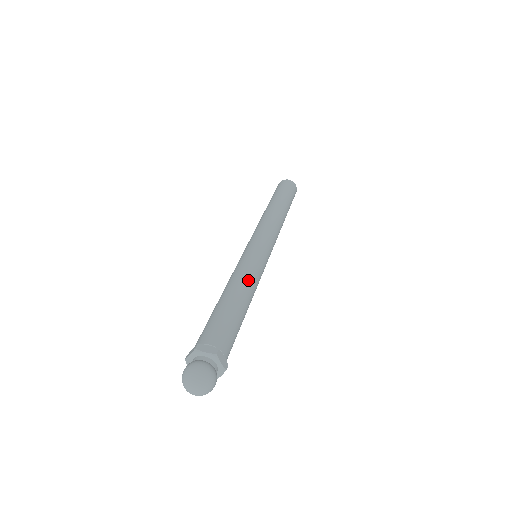
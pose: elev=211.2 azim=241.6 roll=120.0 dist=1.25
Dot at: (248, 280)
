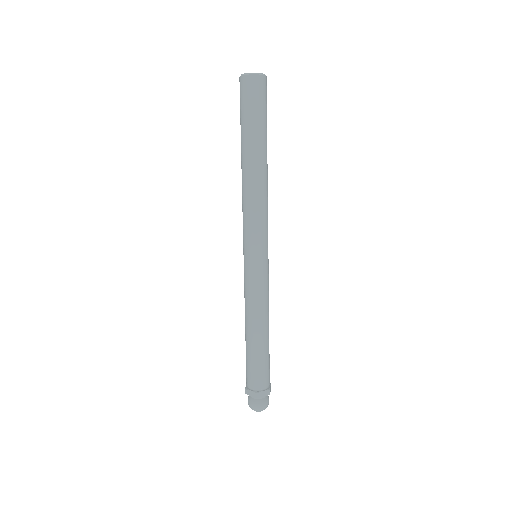
Dot at: (267, 311)
